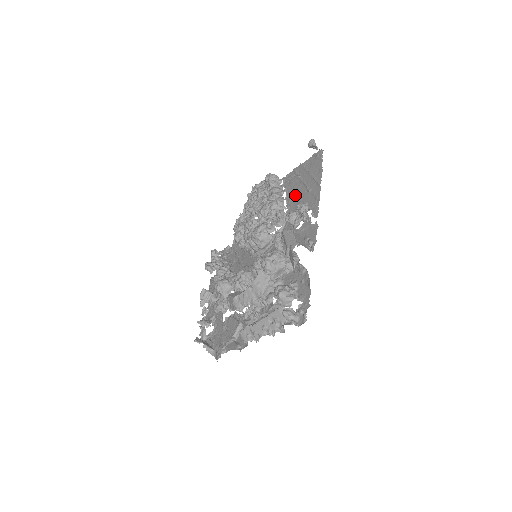
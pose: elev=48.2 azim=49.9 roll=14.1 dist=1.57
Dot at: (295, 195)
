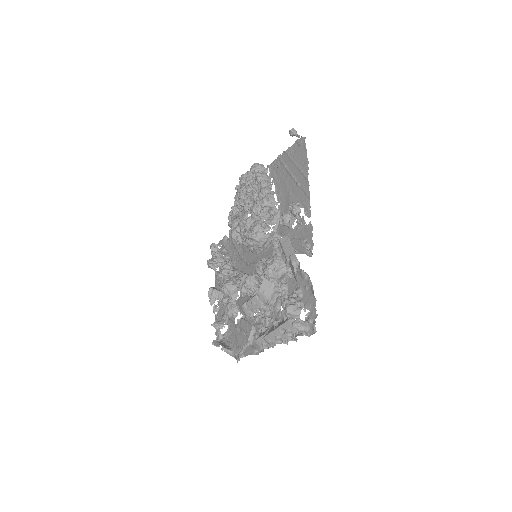
Dot at: (284, 188)
